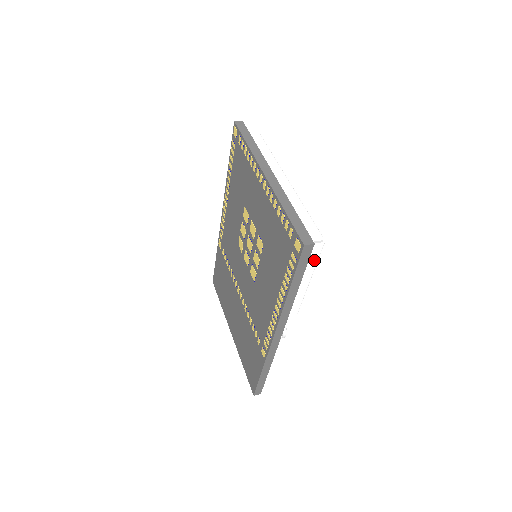
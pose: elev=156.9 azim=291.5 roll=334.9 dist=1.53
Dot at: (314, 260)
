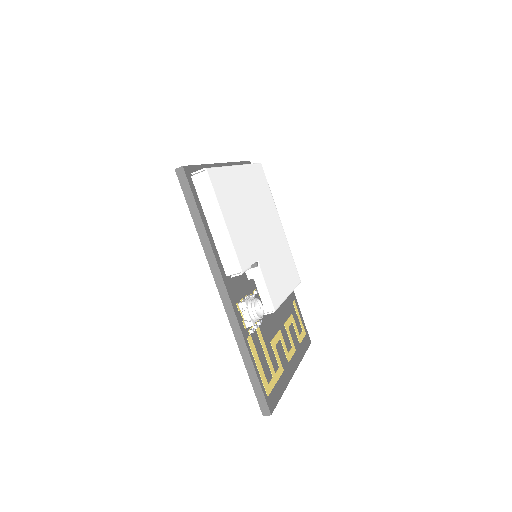
Dot at: (208, 192)
